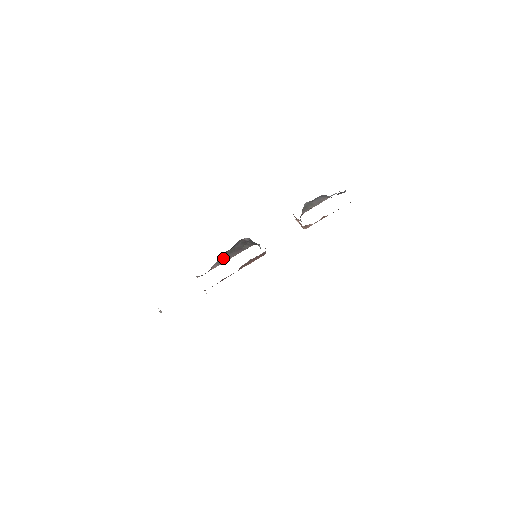
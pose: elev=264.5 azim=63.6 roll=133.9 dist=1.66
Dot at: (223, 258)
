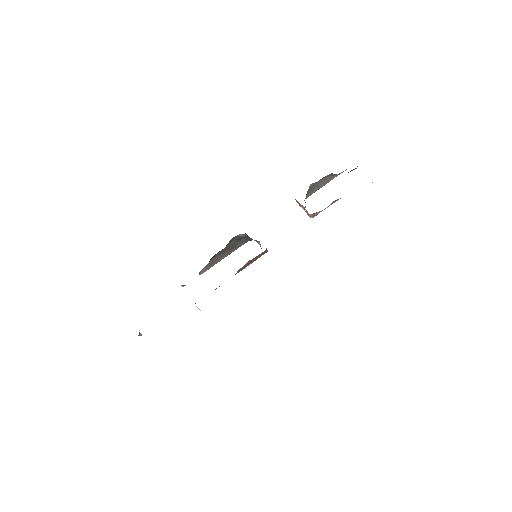
Dot at: (213, 260)
